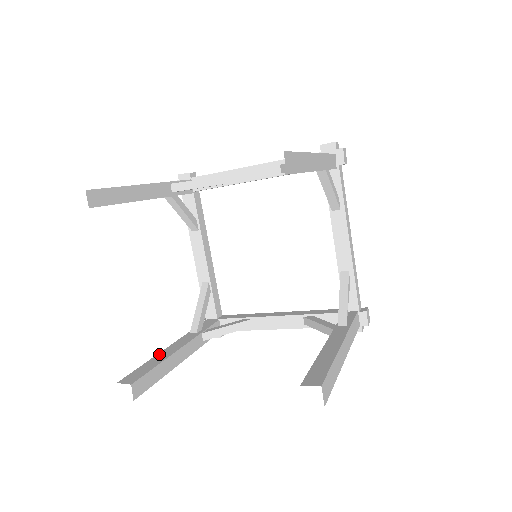
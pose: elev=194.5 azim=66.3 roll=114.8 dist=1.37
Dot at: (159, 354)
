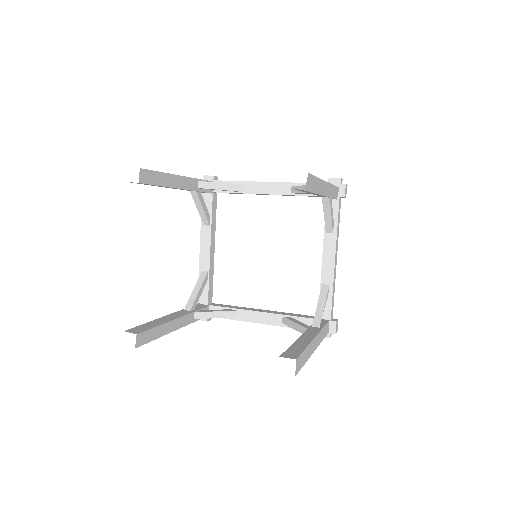
Dot at: (158, 319)
